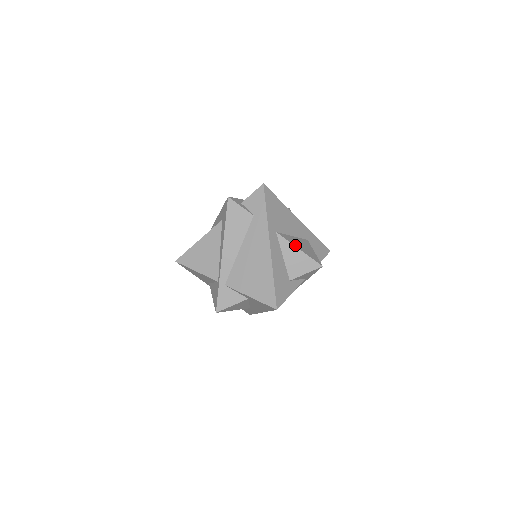
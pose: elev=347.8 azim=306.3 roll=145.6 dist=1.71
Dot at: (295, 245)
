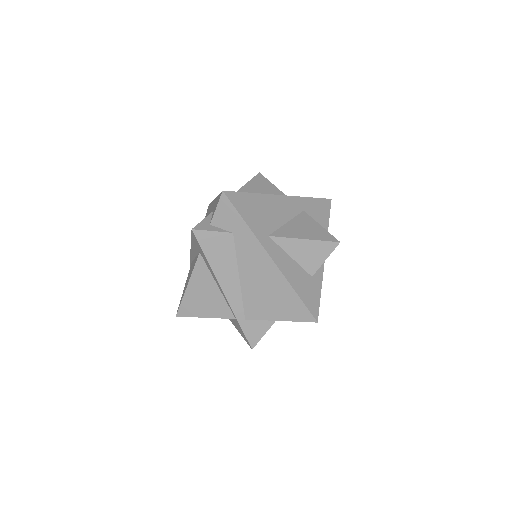
Dot at: (297, 237)
